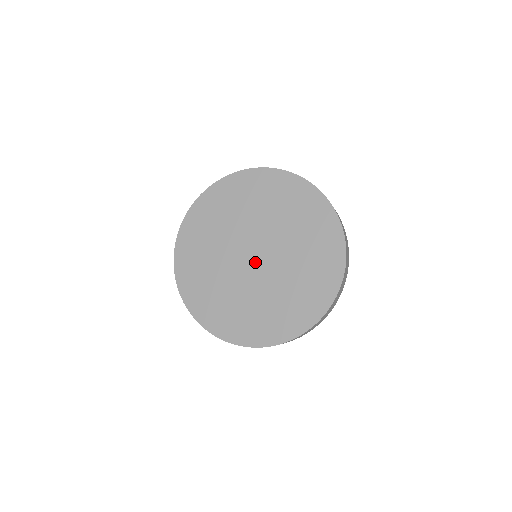
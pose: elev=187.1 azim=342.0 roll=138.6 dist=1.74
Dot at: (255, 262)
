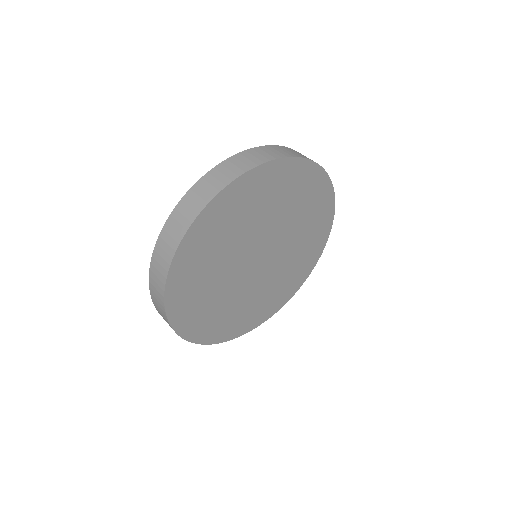
Dot at: (264, 260)
